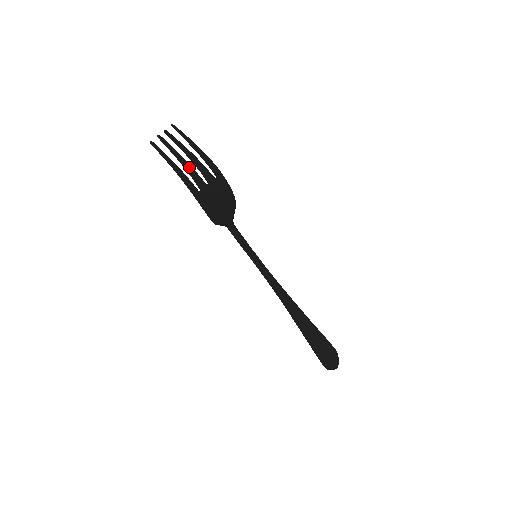
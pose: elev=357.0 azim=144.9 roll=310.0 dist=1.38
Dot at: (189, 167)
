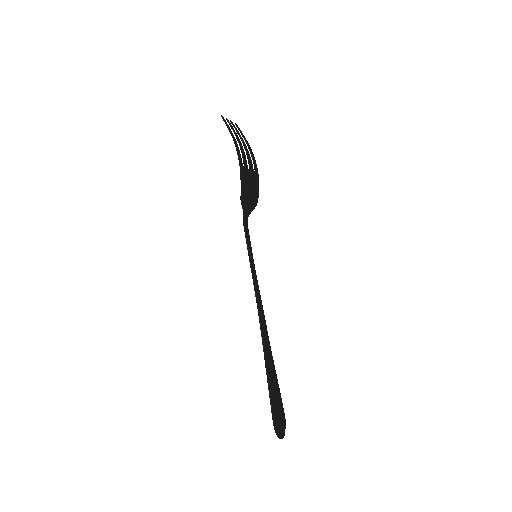
Dot at: (242, 147)
